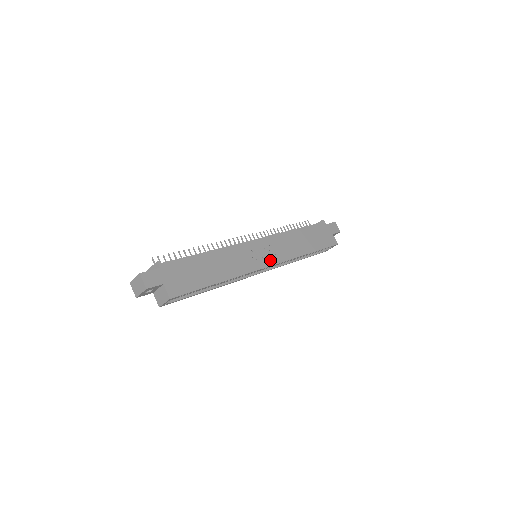
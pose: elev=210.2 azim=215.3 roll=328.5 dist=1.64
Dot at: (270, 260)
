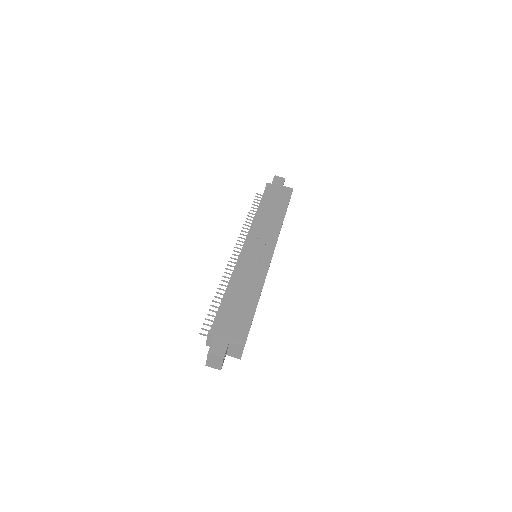
Dot at: (269, 249)
